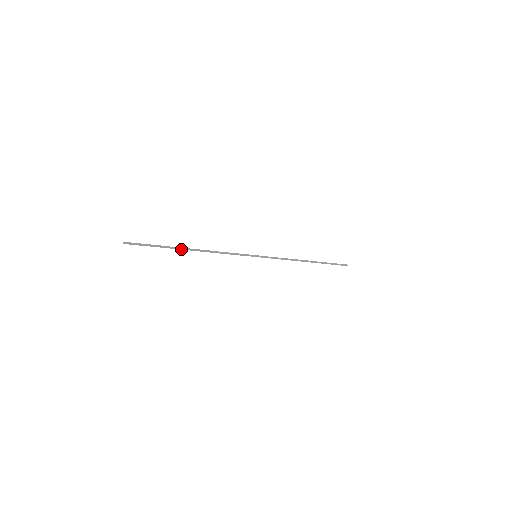
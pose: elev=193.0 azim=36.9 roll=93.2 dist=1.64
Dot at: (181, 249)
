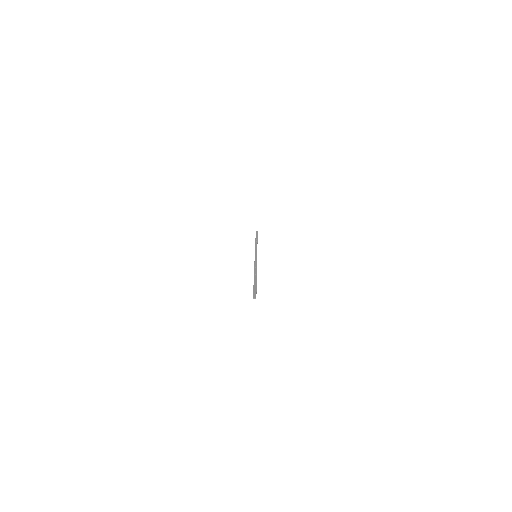
Dot at: (254, 279)
